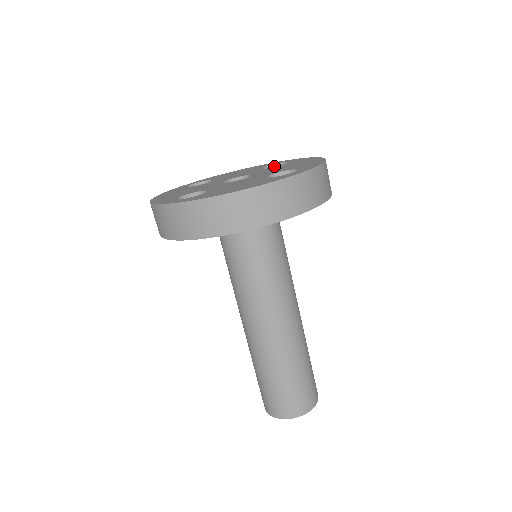
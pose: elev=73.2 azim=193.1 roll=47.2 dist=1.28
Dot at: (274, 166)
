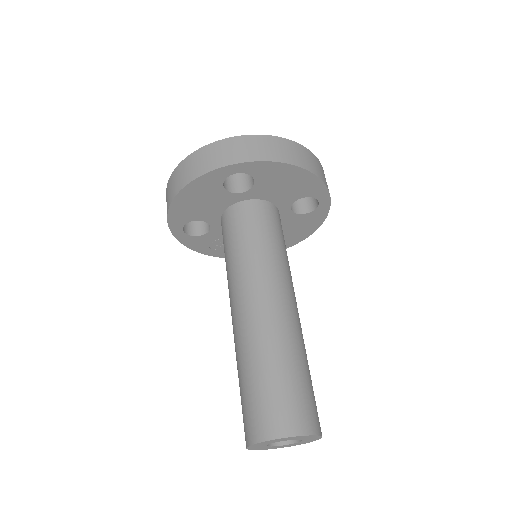
Dot at: occluded
